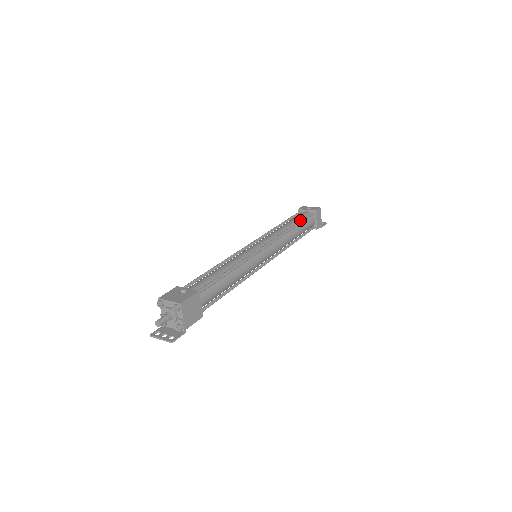
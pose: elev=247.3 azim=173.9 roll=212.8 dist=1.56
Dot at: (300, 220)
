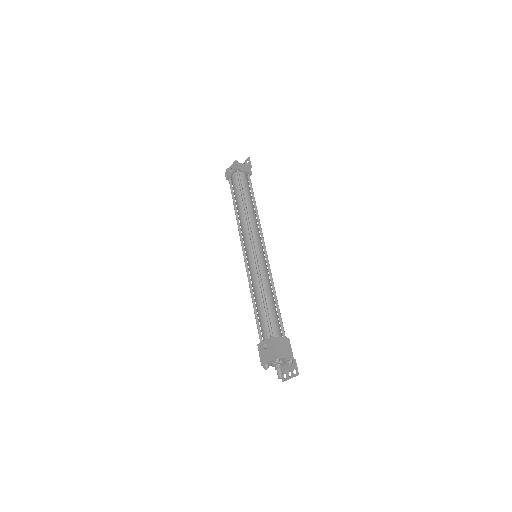
Dot at: (240, 192)
